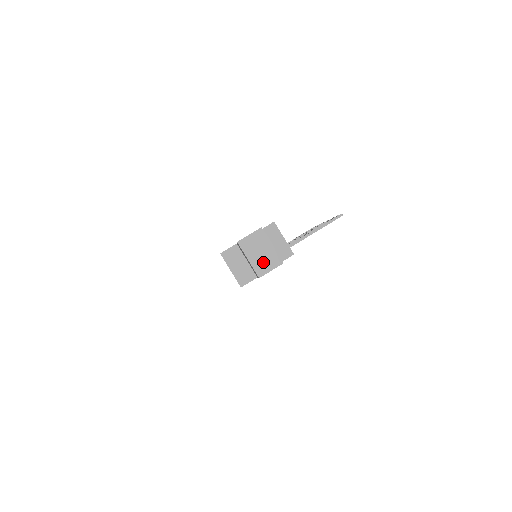
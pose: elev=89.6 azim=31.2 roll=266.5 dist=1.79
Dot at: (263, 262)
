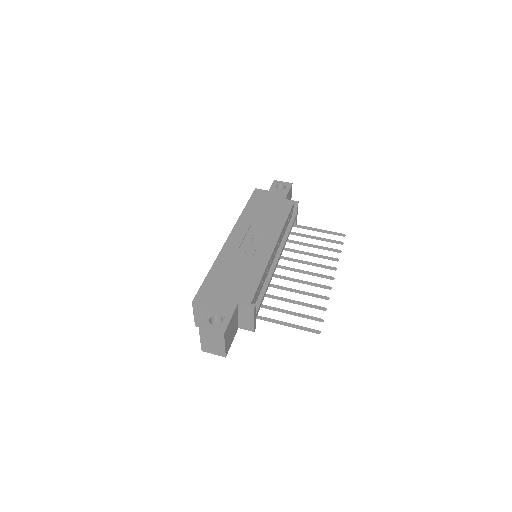
Dot at: (211, 347)
